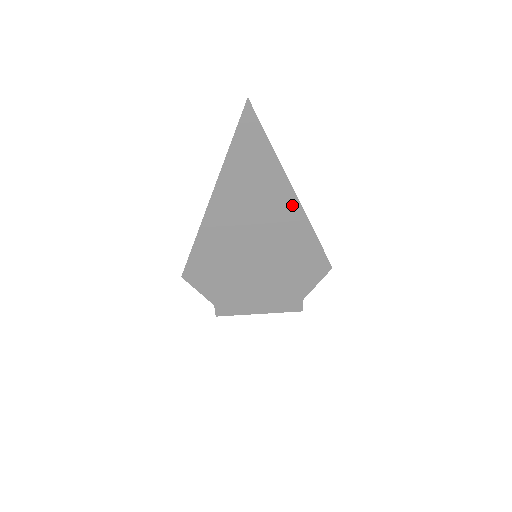
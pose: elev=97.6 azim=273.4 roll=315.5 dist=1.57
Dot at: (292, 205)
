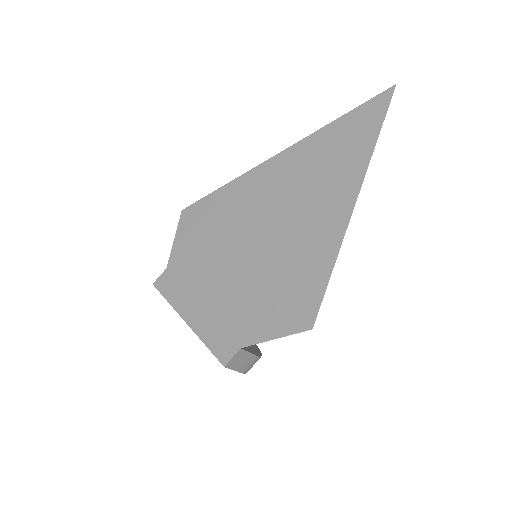
Dot at: (343, 208)
